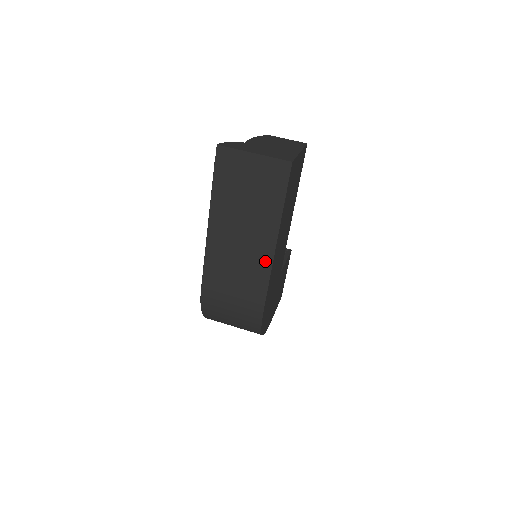
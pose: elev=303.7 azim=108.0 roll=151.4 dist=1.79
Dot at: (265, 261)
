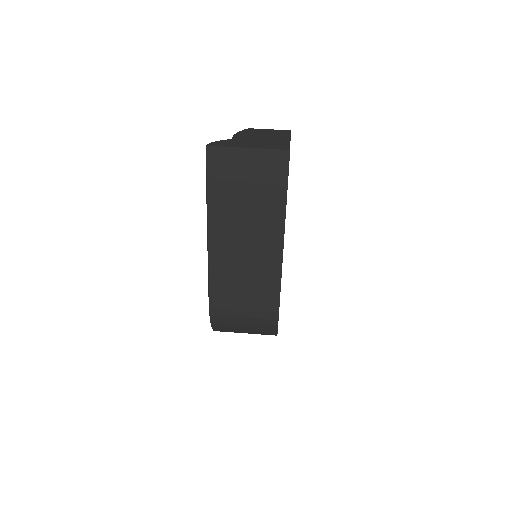
Dot at: (274, 259)
